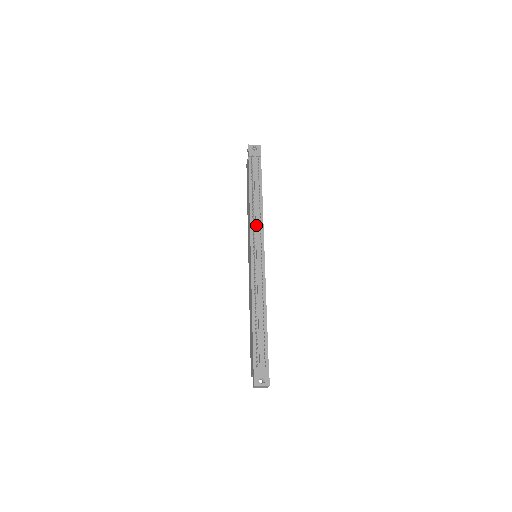
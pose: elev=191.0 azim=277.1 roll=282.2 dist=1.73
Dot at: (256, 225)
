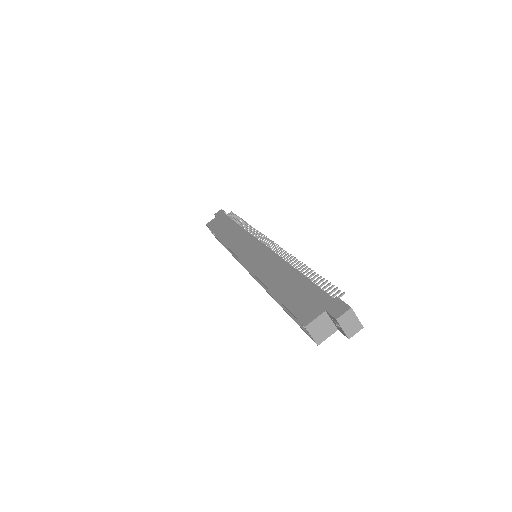
Dot at: occluded
